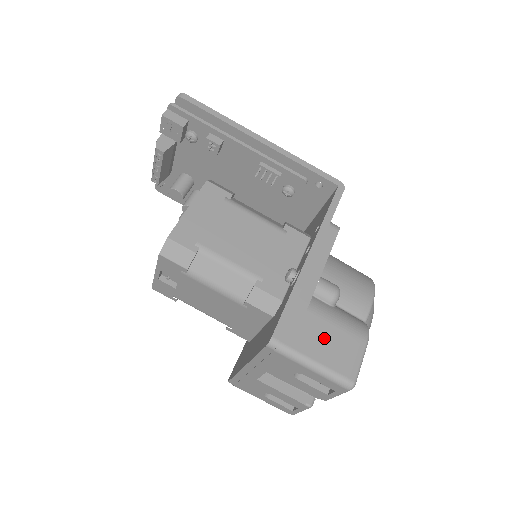
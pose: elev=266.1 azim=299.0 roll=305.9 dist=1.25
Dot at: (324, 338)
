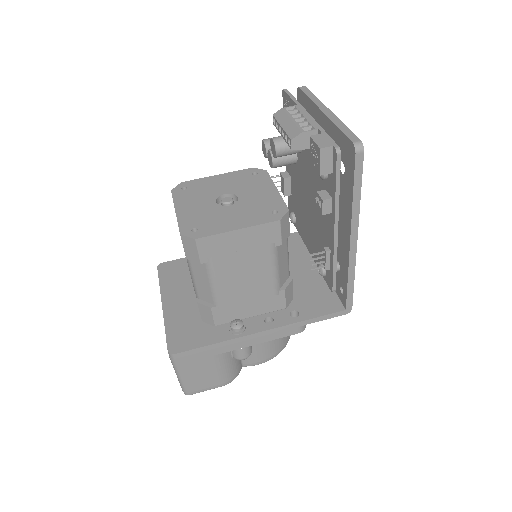
Dot at: (203, 372)
